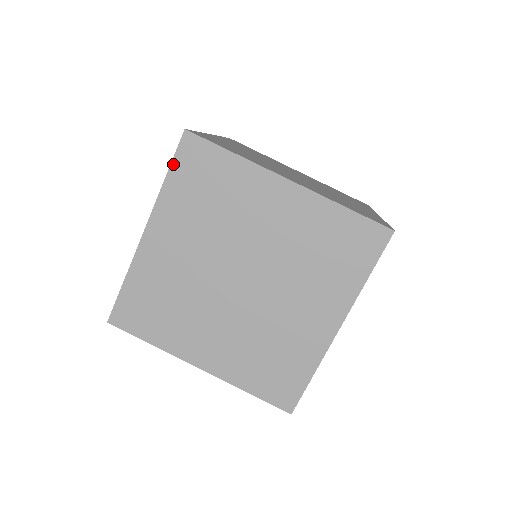
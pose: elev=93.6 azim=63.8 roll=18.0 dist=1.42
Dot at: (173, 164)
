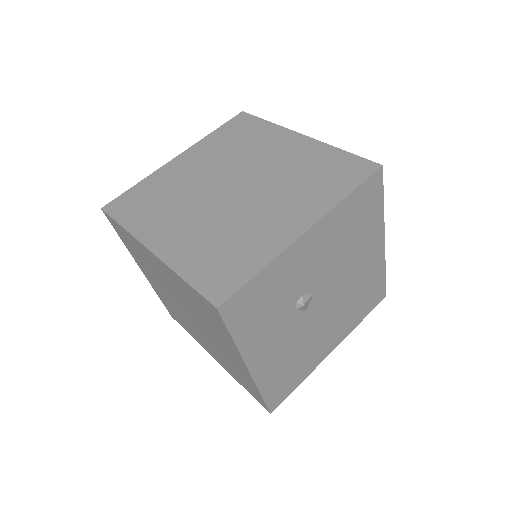
Dot at: (223, 125)
